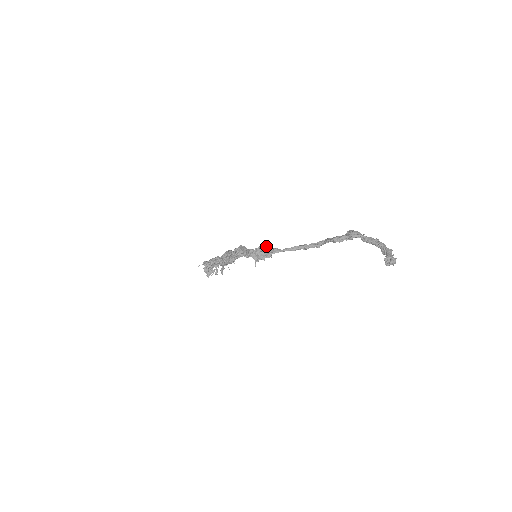
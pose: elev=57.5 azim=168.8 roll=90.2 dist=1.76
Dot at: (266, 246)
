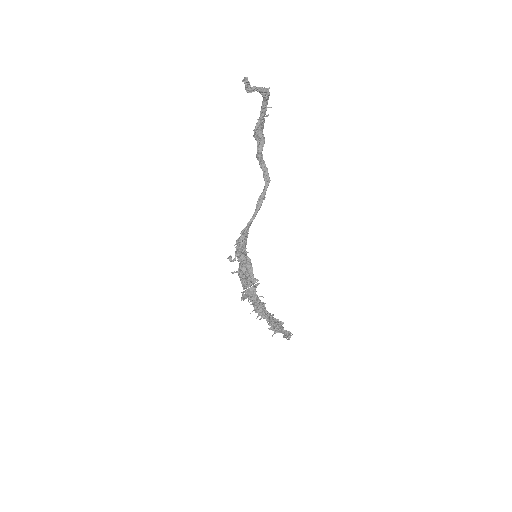
Dot at: occluded
